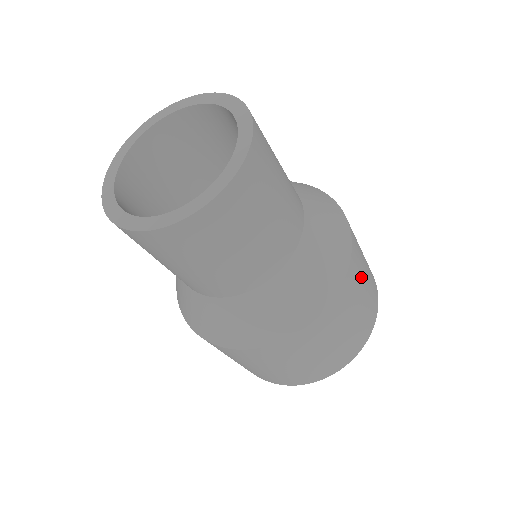
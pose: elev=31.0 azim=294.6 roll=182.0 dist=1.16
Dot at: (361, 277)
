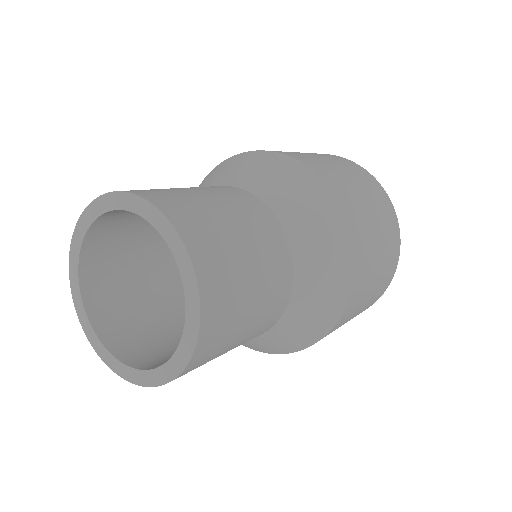
Dot at: (372, 246)
